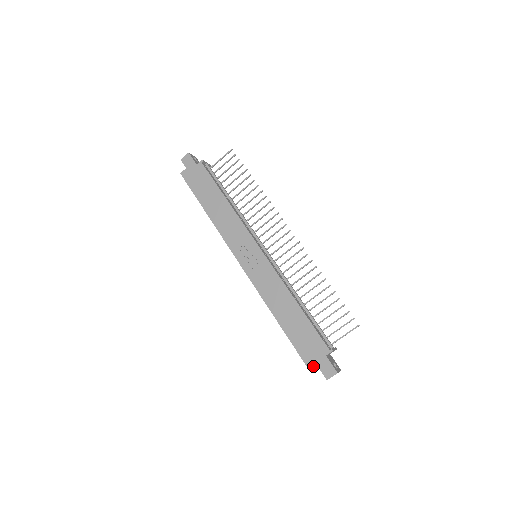
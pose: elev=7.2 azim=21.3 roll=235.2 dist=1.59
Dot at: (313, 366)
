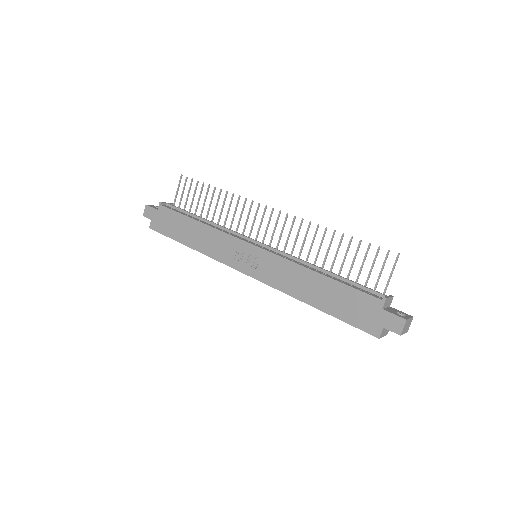
Dot at: (376, 329)
